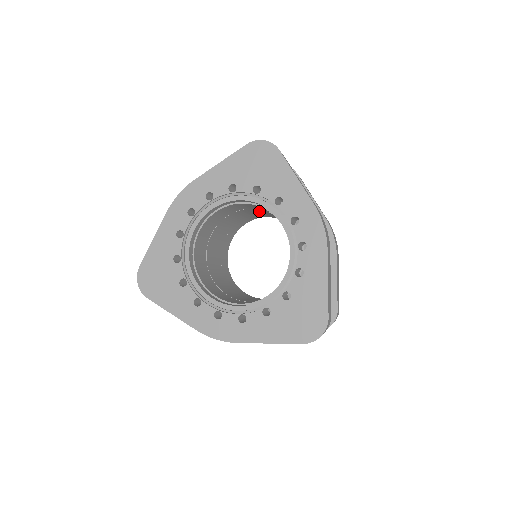
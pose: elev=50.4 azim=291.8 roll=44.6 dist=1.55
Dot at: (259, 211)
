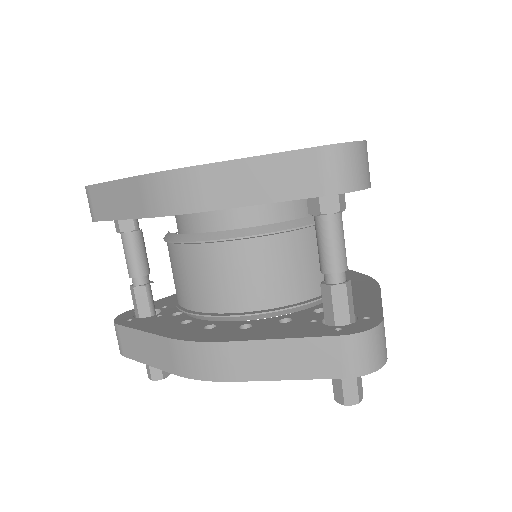
Dot at: occluded
